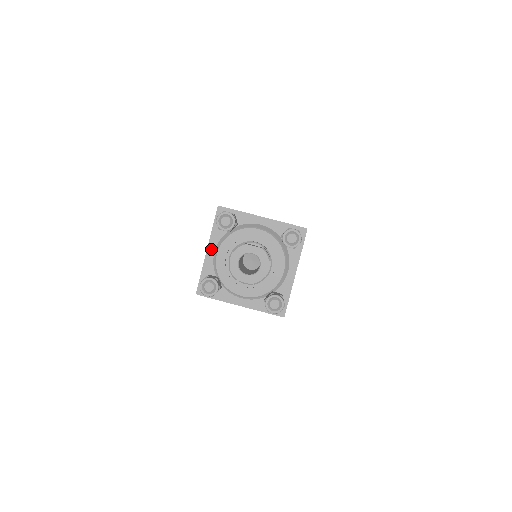
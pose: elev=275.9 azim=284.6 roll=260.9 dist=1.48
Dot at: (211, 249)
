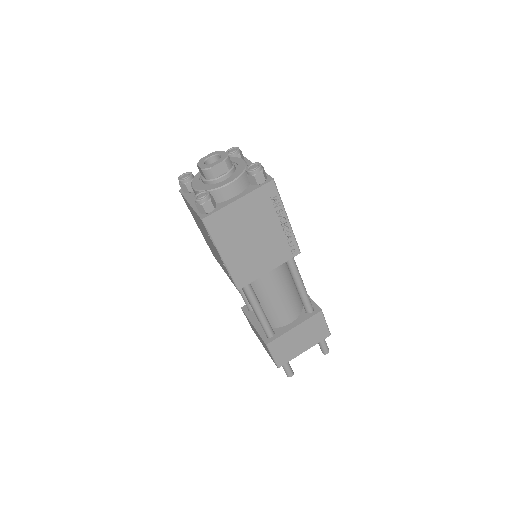
Dot at: (192, 202)
